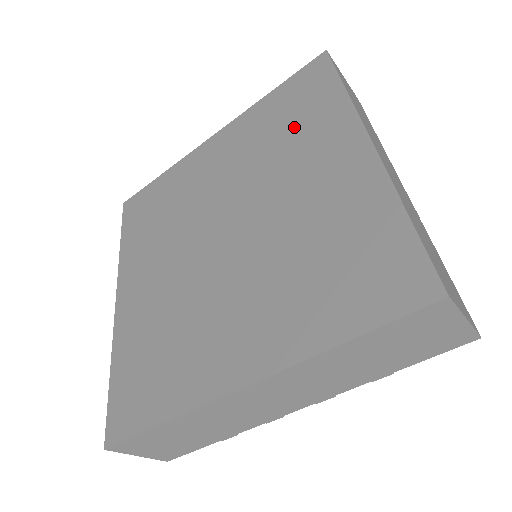
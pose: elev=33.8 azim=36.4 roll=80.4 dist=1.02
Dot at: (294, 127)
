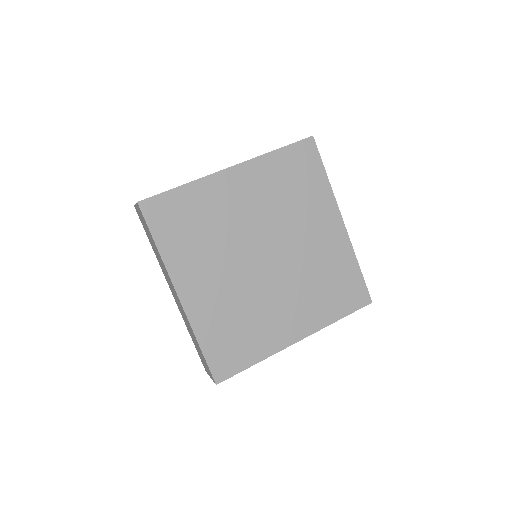
Dot at: (300, 193)
